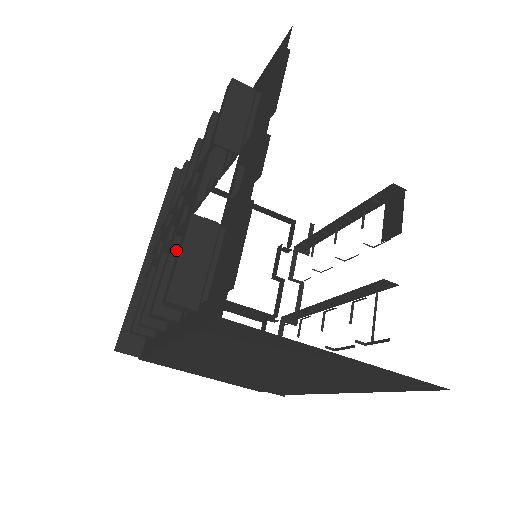
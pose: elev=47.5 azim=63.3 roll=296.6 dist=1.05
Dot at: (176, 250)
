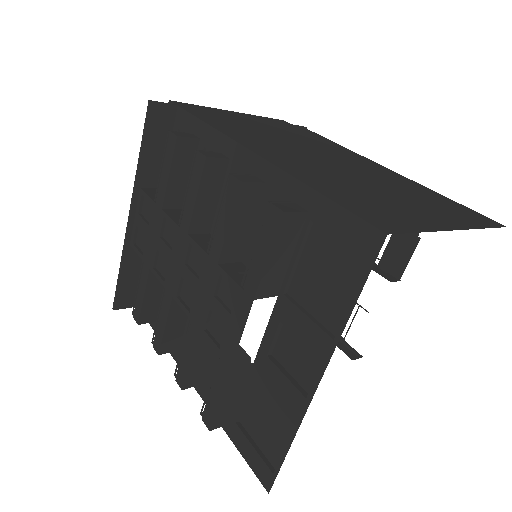
Dot at: (200, 341)
